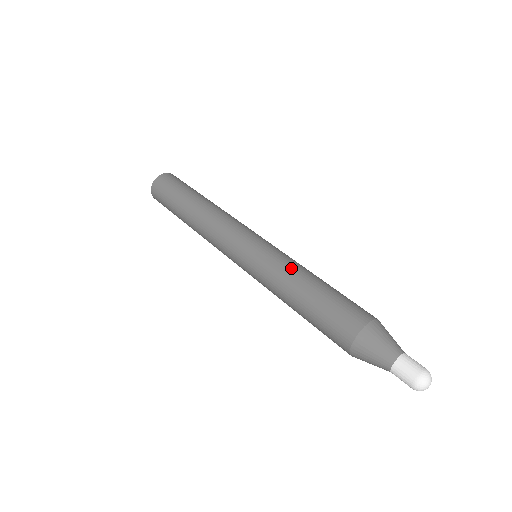
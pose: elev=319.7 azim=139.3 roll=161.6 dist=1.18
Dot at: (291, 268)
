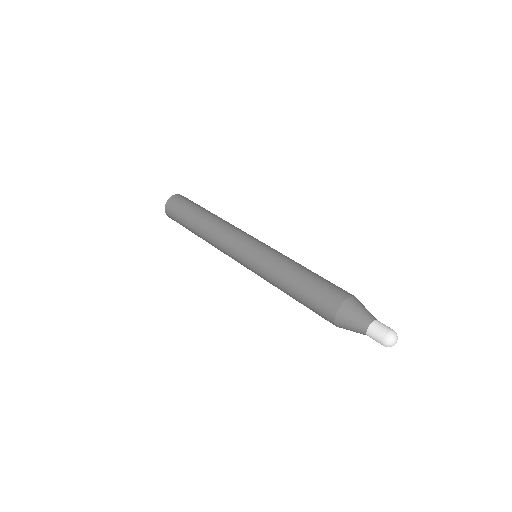
Dot at: (280, 266)
